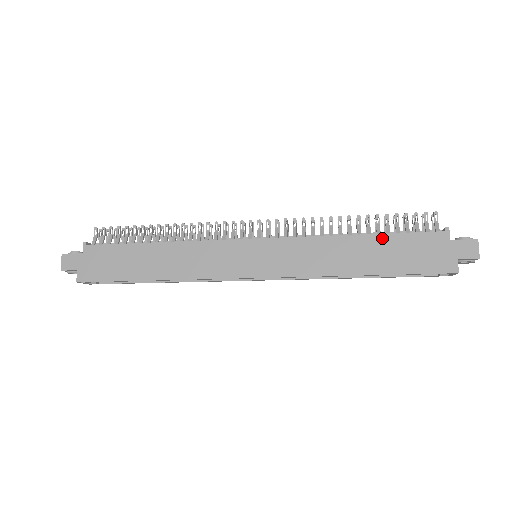
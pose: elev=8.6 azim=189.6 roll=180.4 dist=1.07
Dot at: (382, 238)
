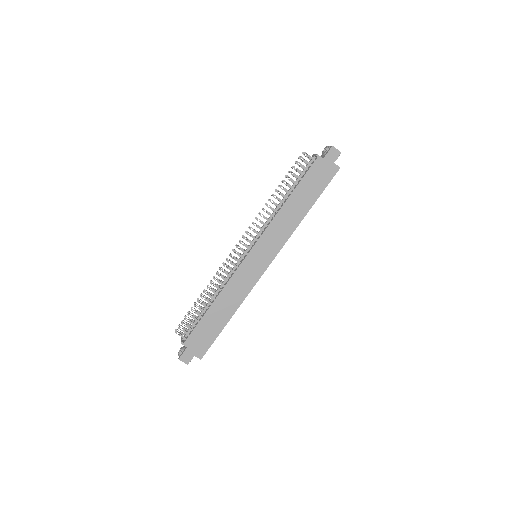
Dot at: (298, 189)
